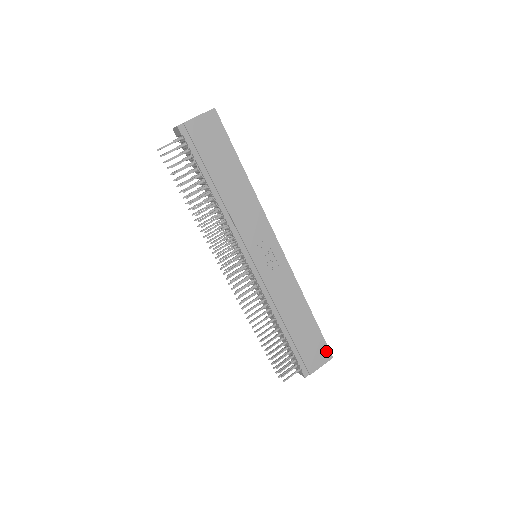
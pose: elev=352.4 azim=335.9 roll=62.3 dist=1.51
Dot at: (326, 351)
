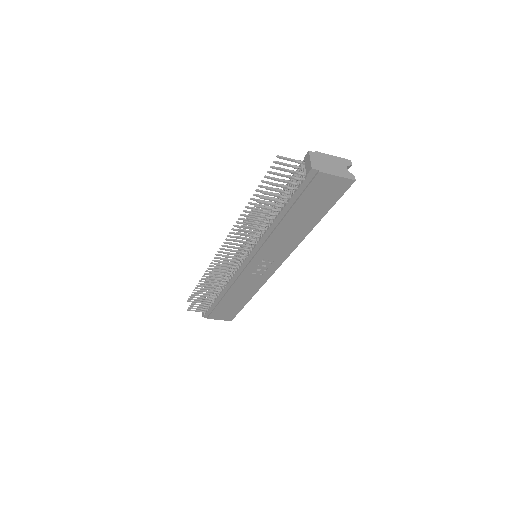
Dot at: (231, 317)
